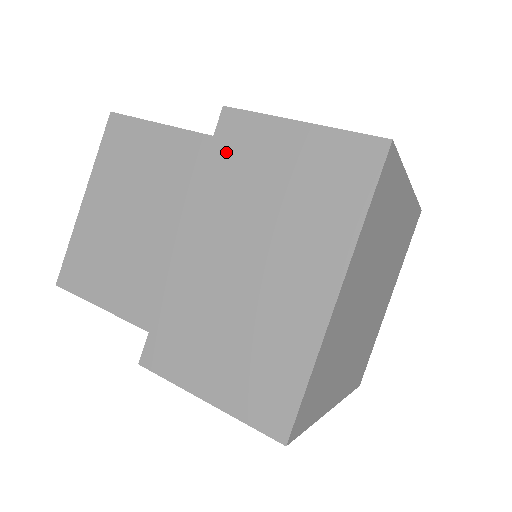
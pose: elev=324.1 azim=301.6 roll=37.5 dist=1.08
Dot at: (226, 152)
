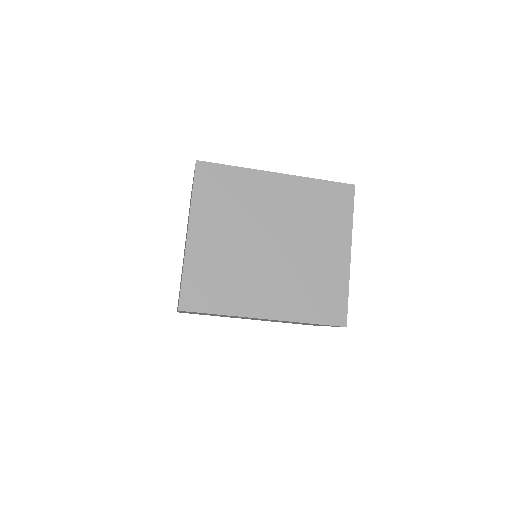
Dot at: occluded
